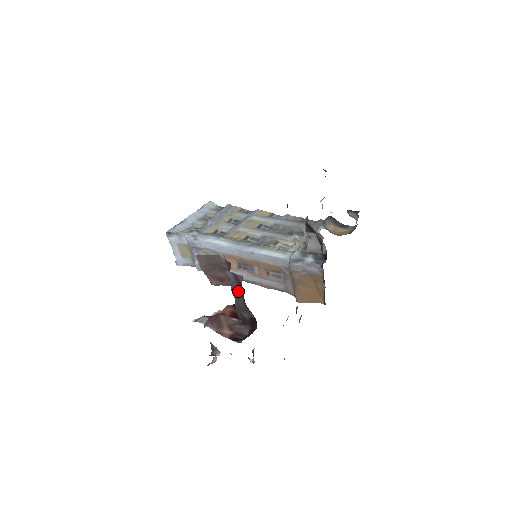
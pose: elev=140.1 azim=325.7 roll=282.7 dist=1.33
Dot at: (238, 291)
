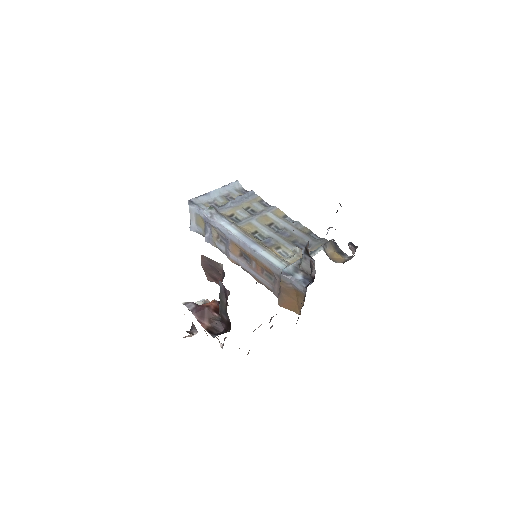
Dot at: (224, 299)
